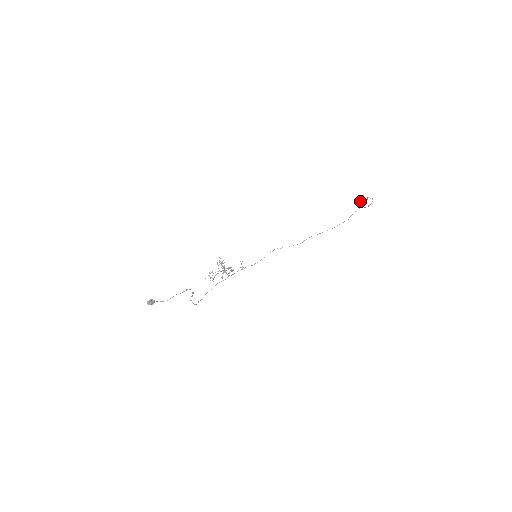
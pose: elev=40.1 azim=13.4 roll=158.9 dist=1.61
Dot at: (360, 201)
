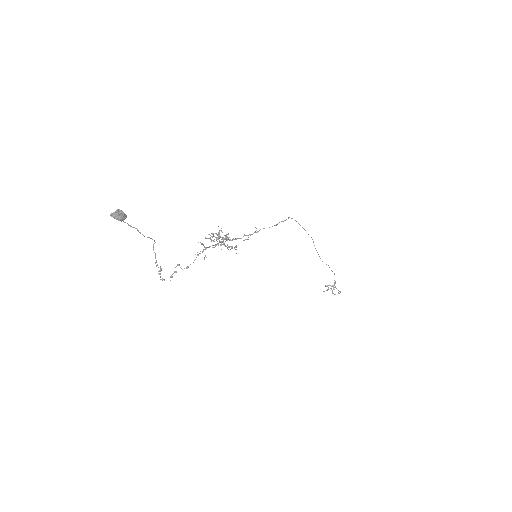
Dot at: occluded
